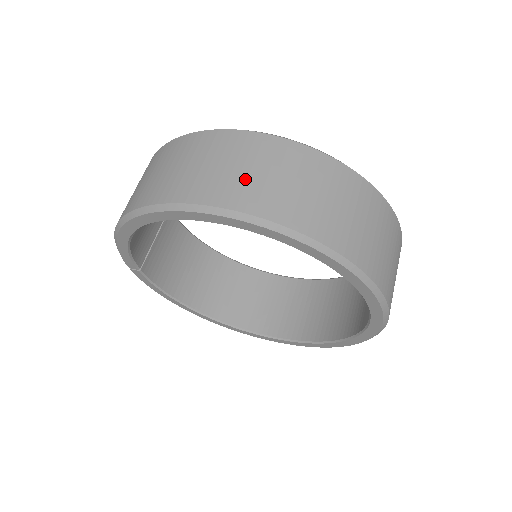
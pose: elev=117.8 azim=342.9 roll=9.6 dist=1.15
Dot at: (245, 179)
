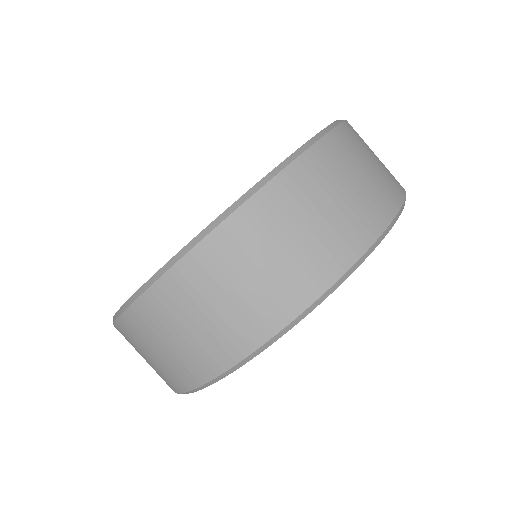
Dot at: (300, 254)
